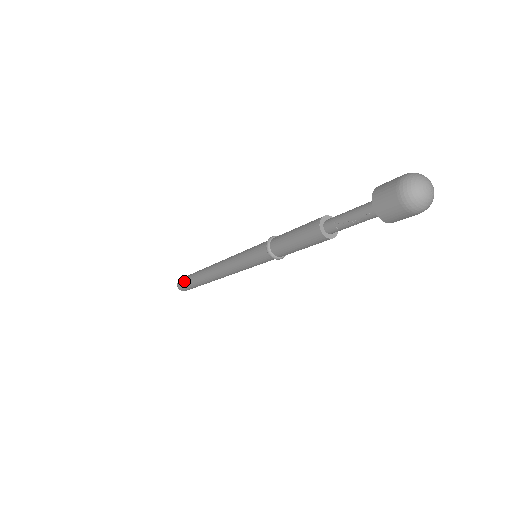
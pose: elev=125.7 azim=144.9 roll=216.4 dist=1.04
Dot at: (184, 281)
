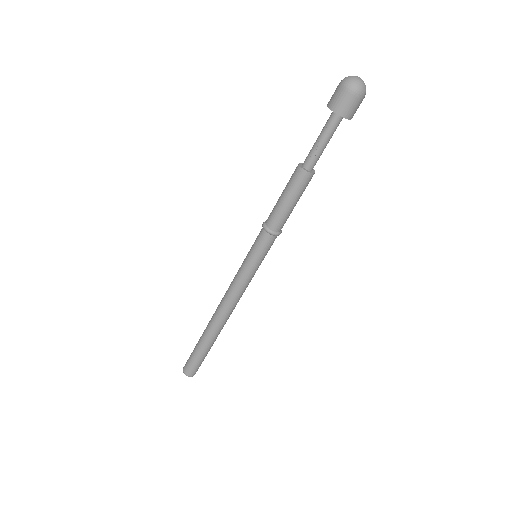
Dot at: (190, 356)
